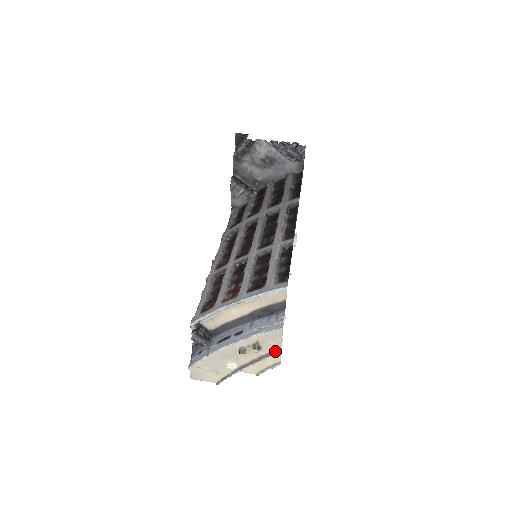
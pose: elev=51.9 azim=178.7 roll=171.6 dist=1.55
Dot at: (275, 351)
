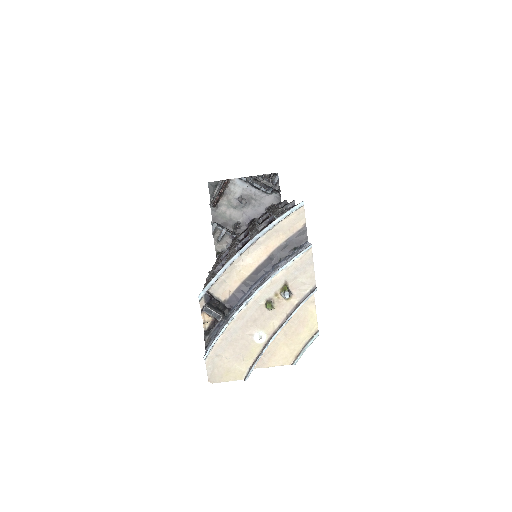
Dot at: (309, 292)
